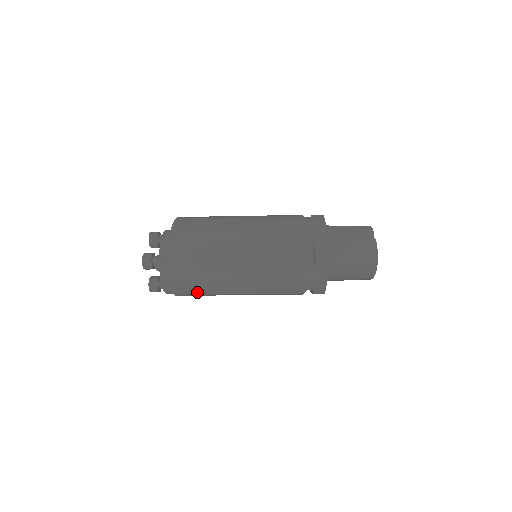
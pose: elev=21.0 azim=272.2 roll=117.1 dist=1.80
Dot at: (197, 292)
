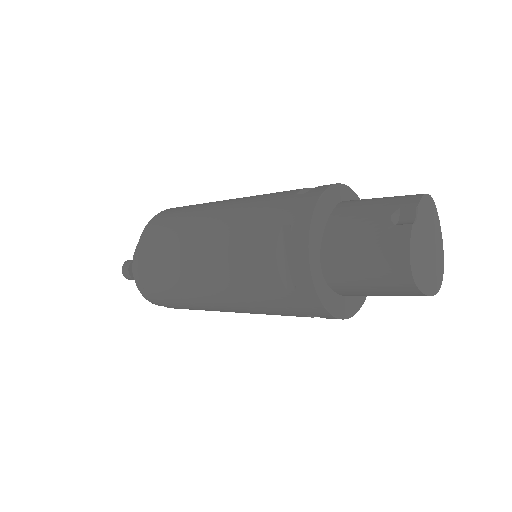
Dot at: (186, 308)
